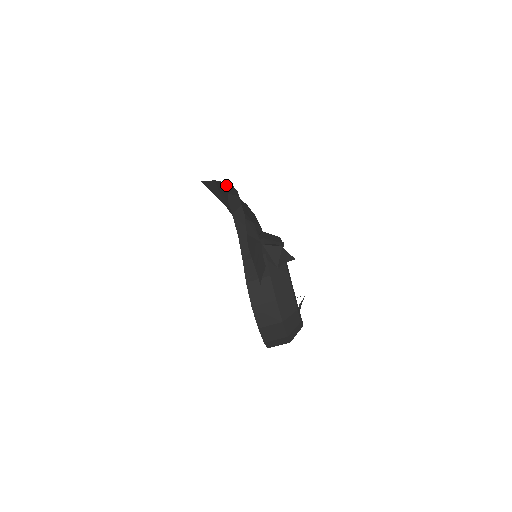
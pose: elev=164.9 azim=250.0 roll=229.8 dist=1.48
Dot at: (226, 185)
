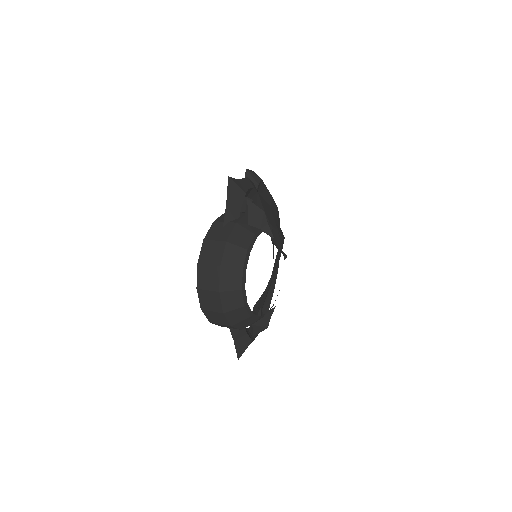
Dot at: occluded
